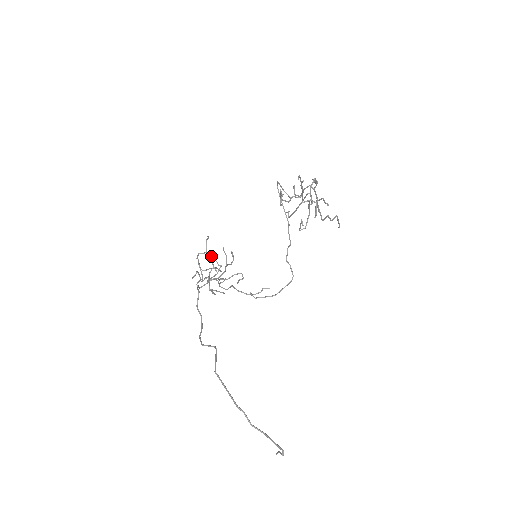
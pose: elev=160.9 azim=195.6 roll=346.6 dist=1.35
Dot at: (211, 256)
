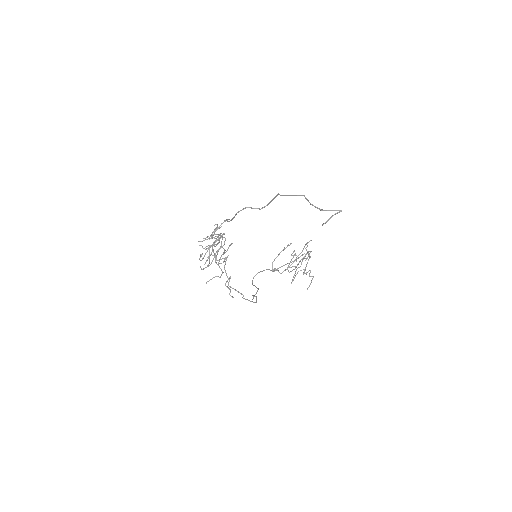
Dot at: (219, 241)
